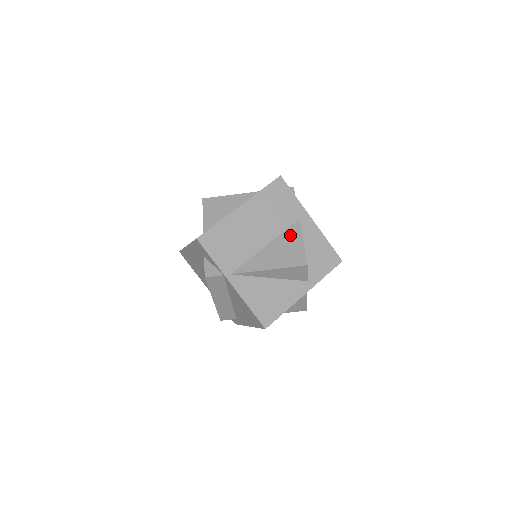
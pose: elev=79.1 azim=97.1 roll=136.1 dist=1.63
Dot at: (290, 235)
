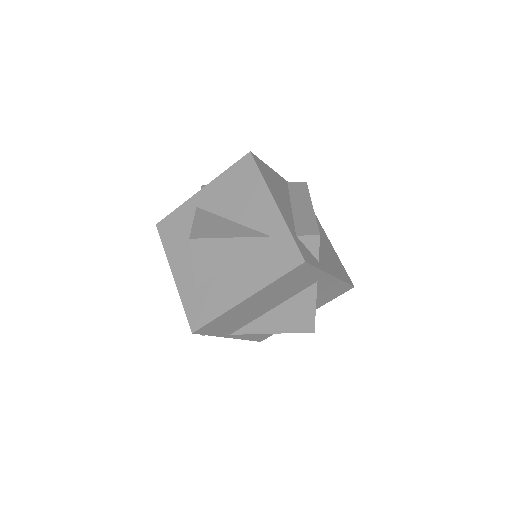
Dot at: (302, 300)
